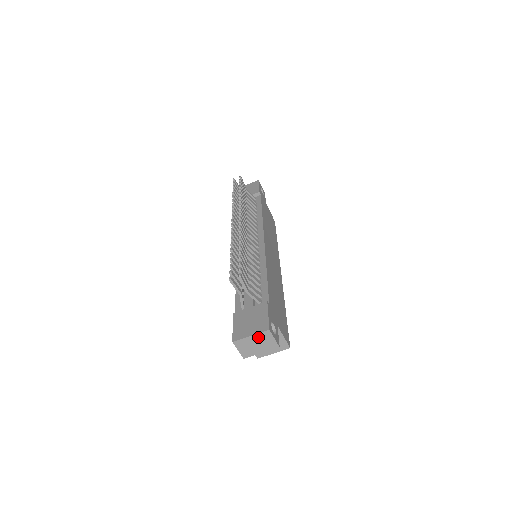
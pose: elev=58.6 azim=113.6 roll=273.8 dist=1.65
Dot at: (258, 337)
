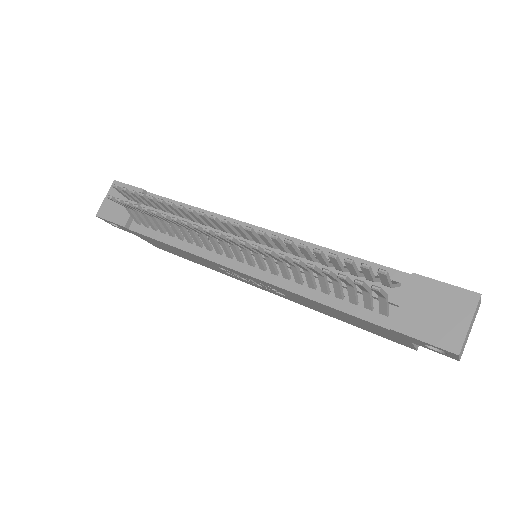
Dot at: (473, 317)
